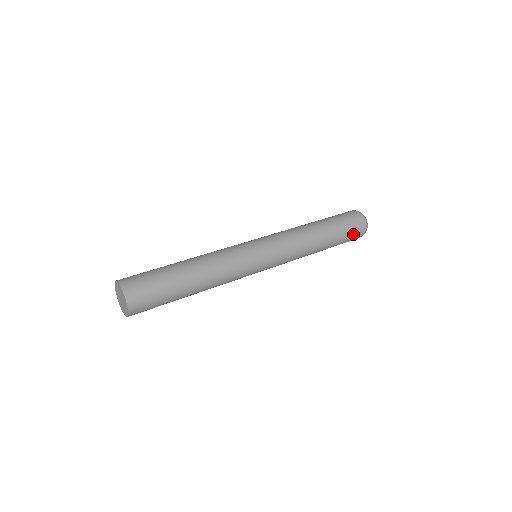
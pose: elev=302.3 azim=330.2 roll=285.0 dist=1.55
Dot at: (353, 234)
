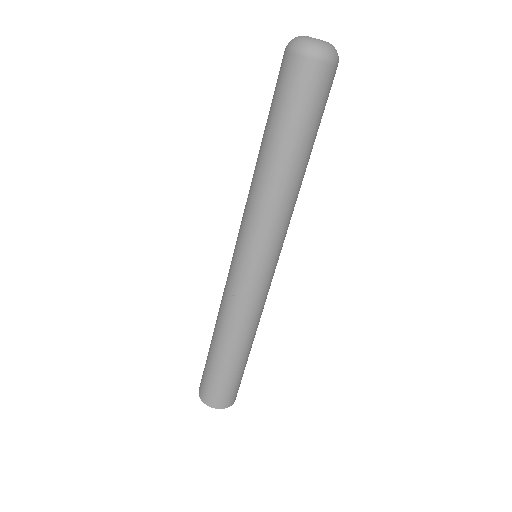
Dot at: (326, 96)
